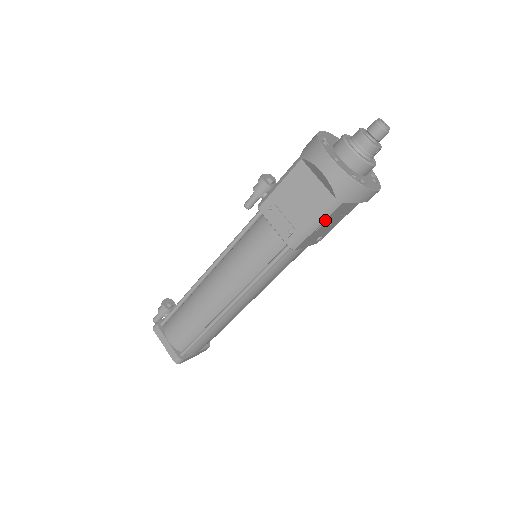
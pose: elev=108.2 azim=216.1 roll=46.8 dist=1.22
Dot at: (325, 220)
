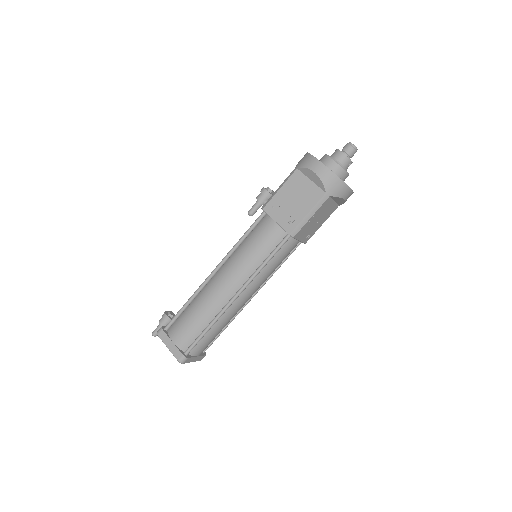
Dot at: (317, 211)
